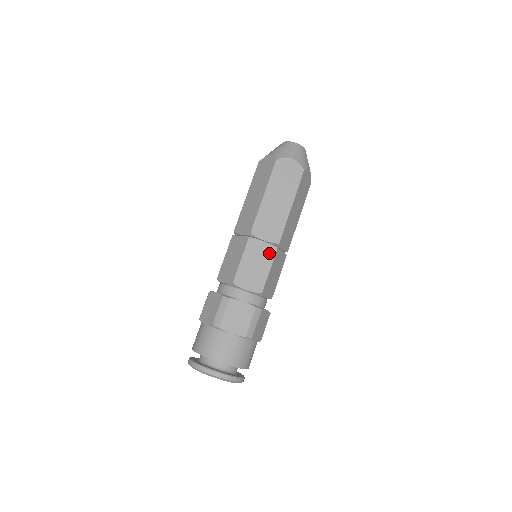
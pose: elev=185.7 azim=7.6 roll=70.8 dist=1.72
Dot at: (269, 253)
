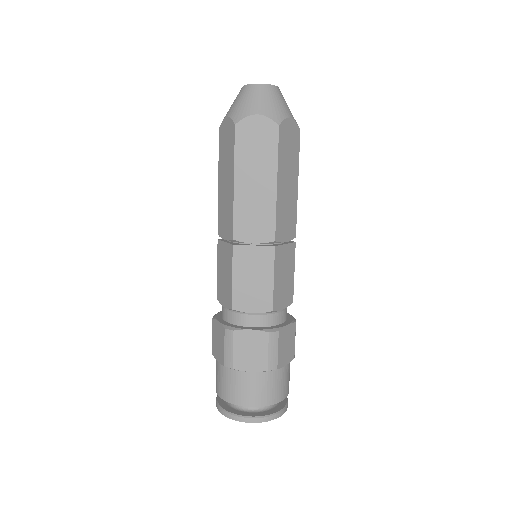
Dot at: (291, 254)
